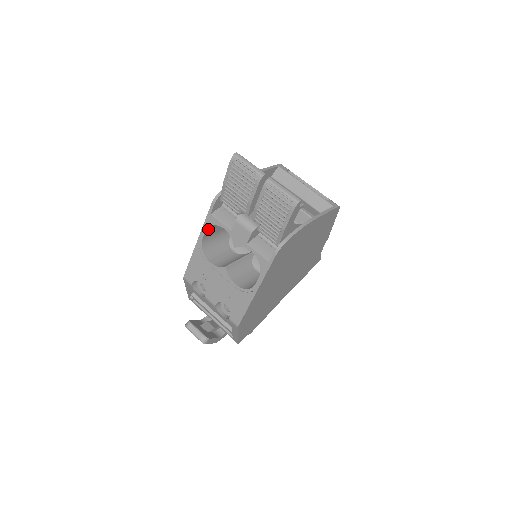
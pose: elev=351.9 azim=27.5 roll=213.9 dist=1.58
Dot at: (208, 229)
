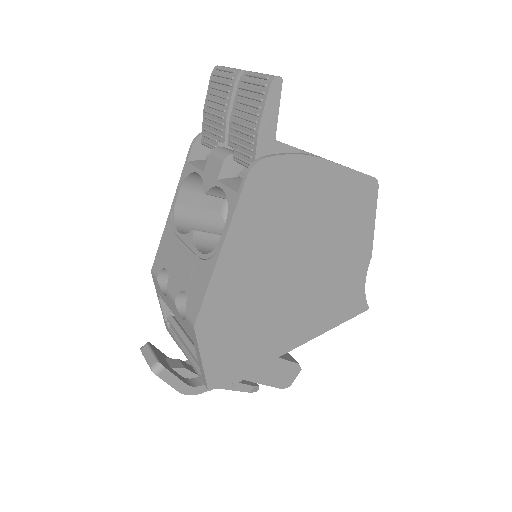
Dot at: (185, 188)
